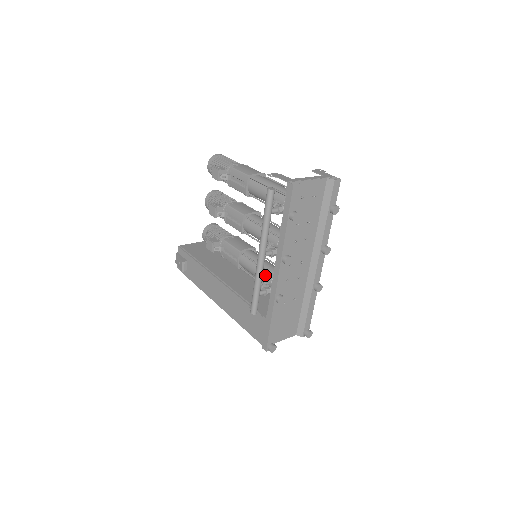
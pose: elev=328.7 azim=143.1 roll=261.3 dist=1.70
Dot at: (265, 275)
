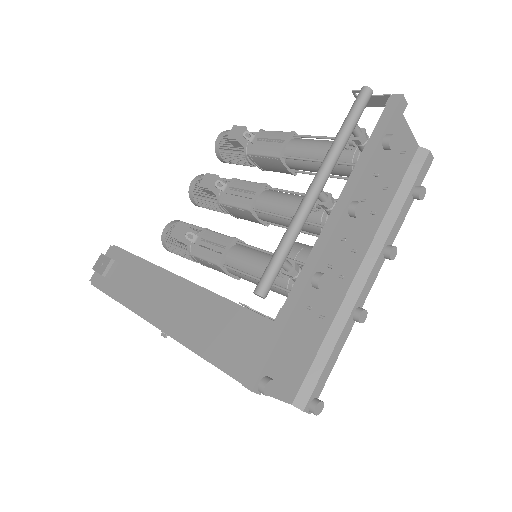
Dot at: occluded
